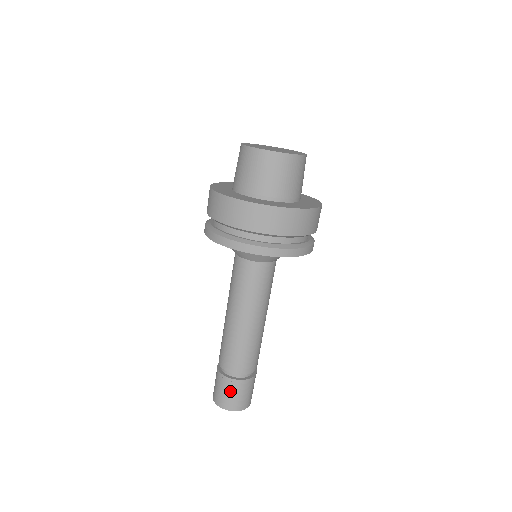
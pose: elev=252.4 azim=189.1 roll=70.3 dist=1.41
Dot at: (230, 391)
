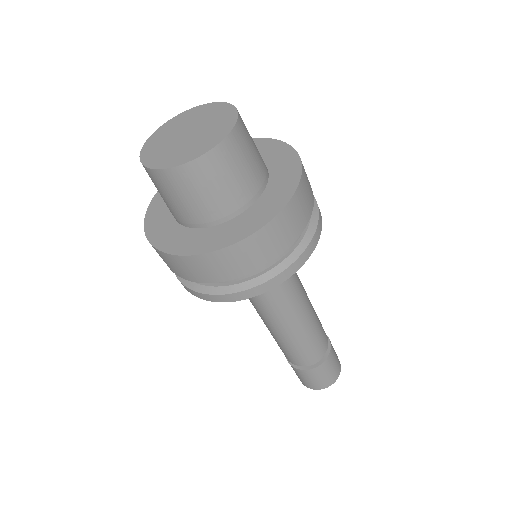
Dot at: (300, 376)
